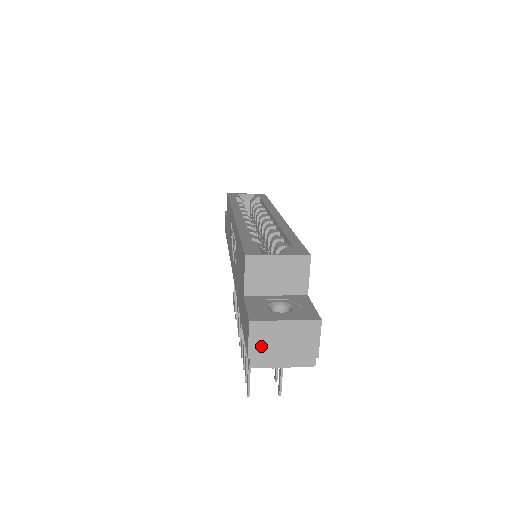
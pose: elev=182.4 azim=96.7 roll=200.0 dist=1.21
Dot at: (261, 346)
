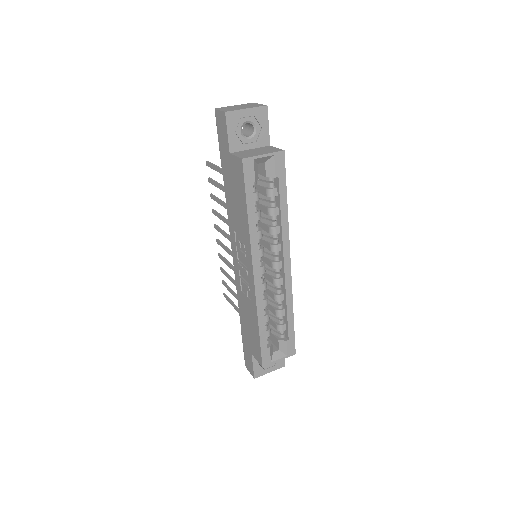
Dot at: occluded
